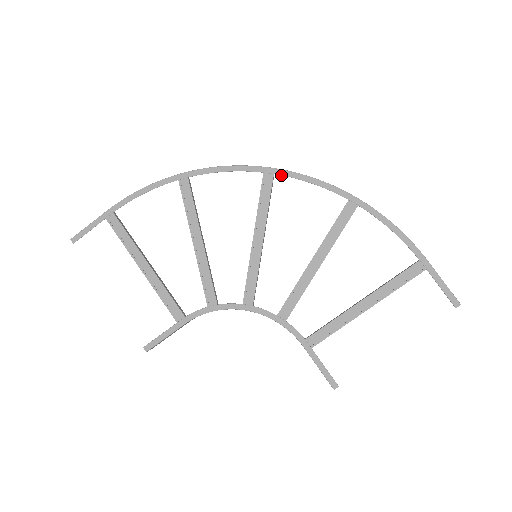
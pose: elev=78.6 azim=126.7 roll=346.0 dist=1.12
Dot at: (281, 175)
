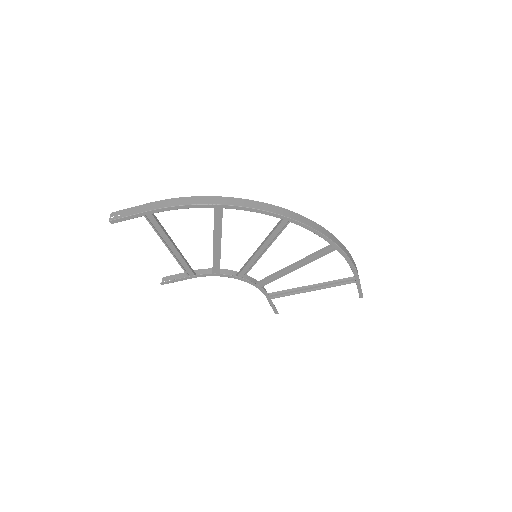
Dot at: occluded
